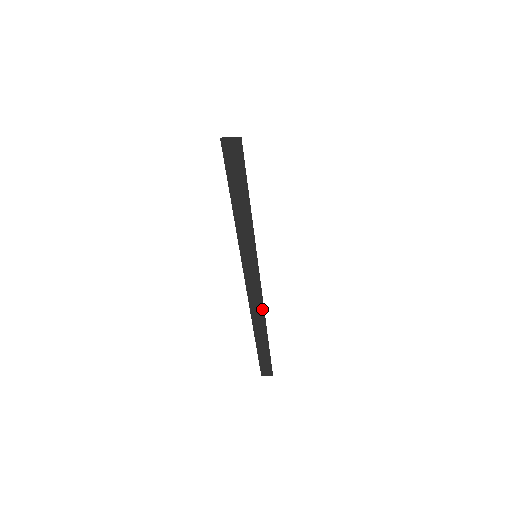
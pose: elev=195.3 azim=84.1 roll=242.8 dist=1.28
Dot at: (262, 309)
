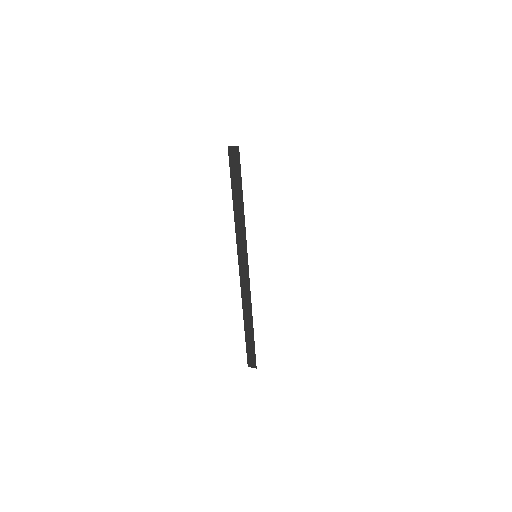
Dot at: (249, 291)
